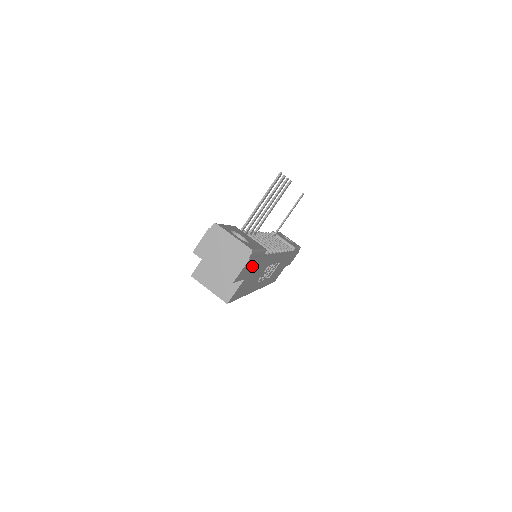
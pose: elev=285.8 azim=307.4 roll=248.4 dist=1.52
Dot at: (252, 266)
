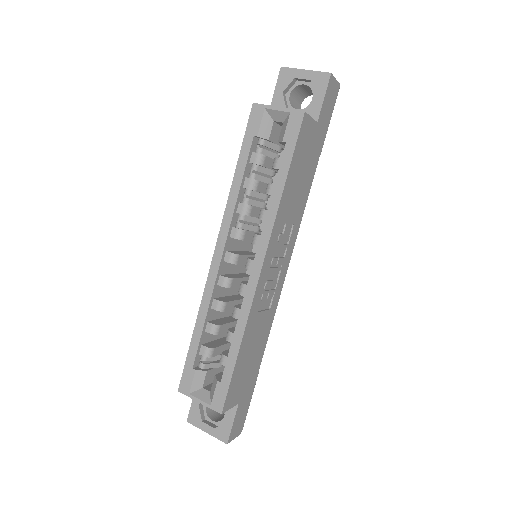
Dot at: (324, 122)
